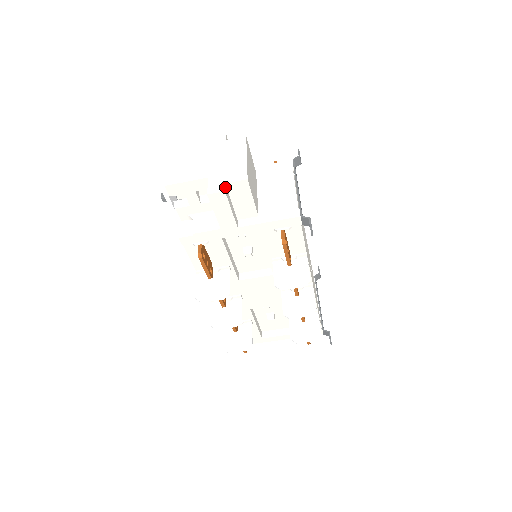
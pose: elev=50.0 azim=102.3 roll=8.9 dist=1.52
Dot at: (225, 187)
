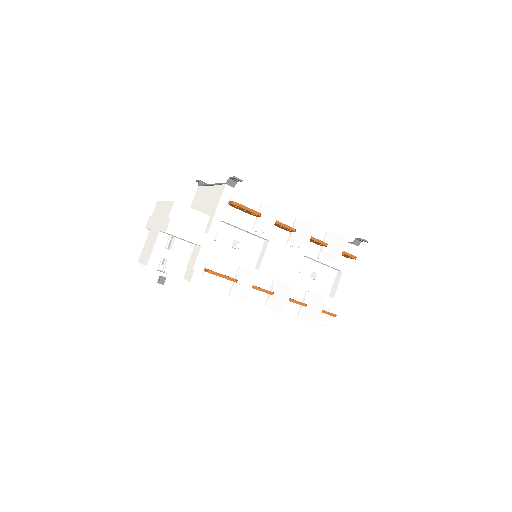
Dot at: (170, 219)
